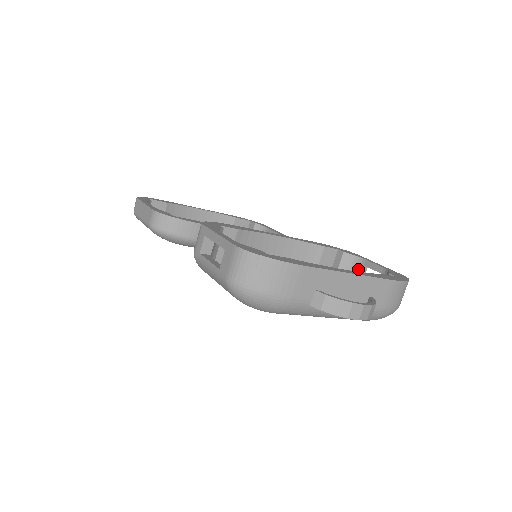
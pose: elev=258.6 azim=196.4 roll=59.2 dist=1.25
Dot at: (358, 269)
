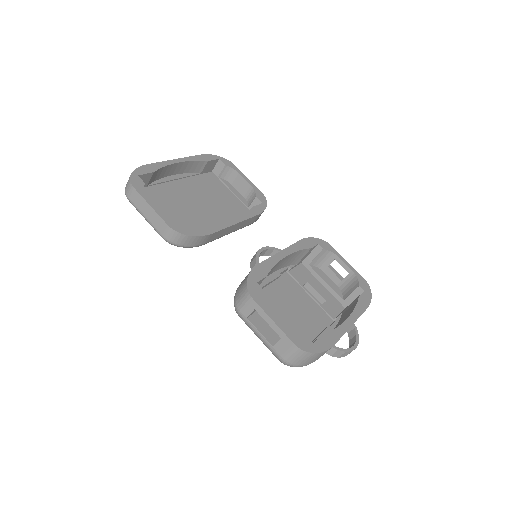
Dot at: (330, 260)
